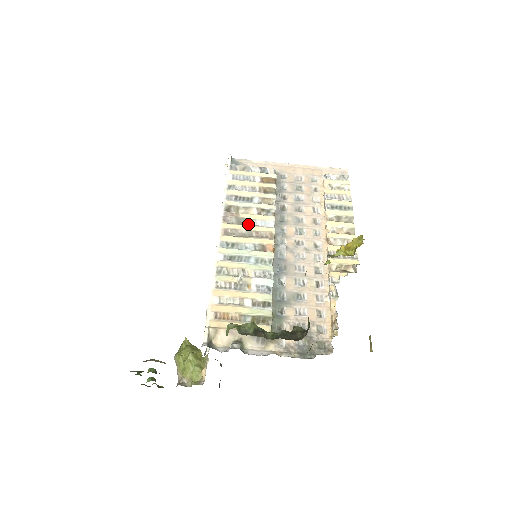
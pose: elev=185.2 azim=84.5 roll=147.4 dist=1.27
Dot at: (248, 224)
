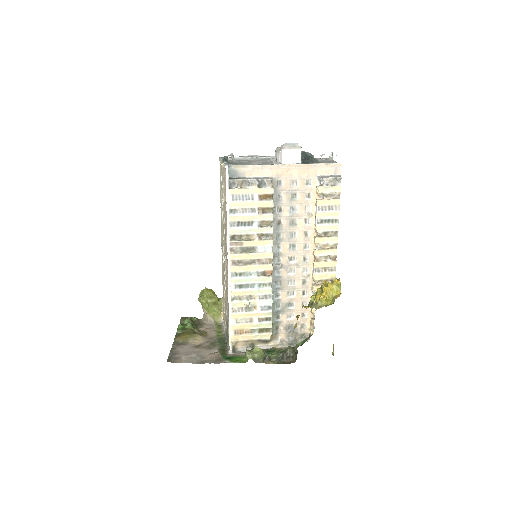
Dot at: (251, 250)
